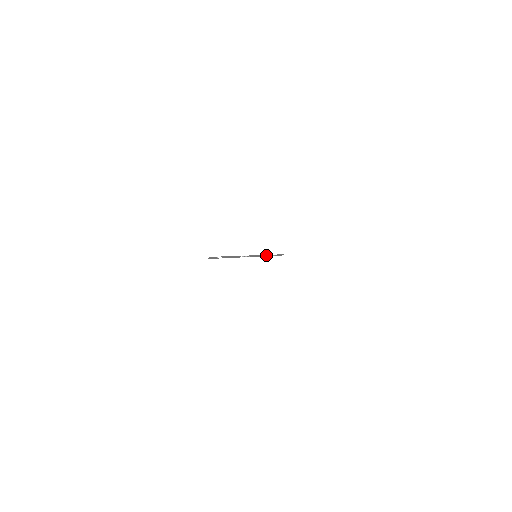
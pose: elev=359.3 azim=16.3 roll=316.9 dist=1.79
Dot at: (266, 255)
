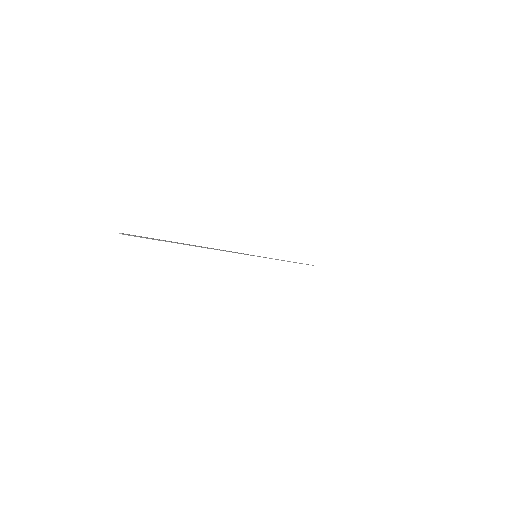
Dot at: occluded
